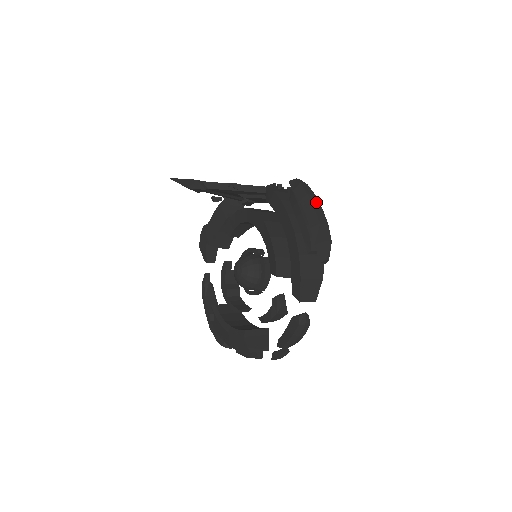
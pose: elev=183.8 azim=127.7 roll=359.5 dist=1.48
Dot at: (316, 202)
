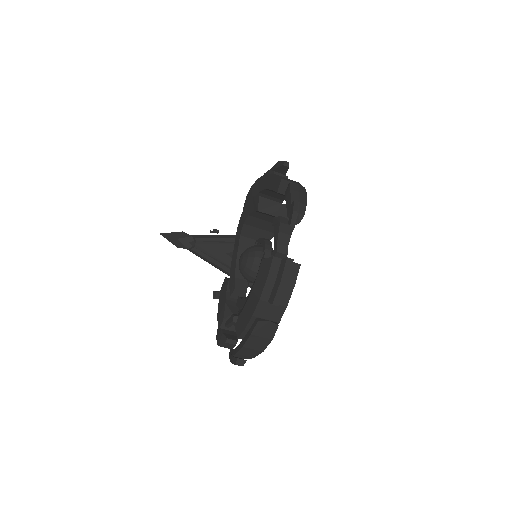
Dot at: occluded
